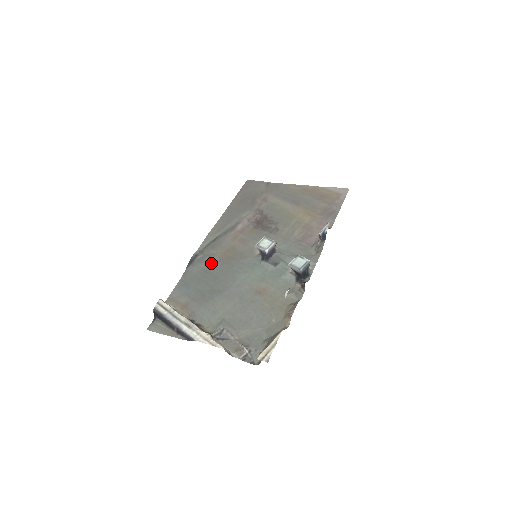
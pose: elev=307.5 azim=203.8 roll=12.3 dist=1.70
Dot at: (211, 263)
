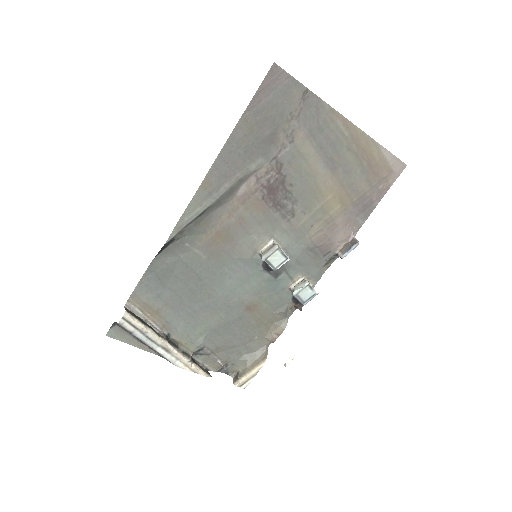
Dot at: (193, 252)
